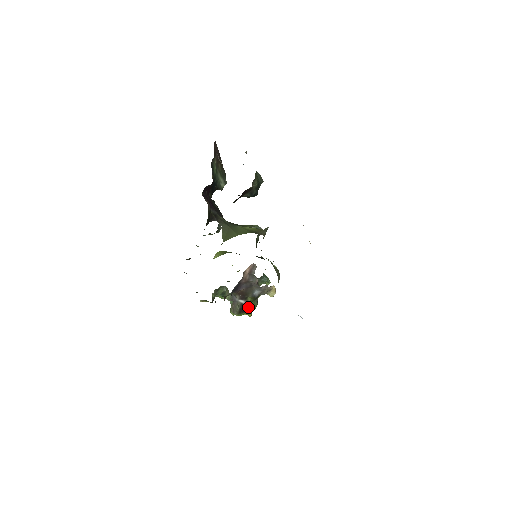
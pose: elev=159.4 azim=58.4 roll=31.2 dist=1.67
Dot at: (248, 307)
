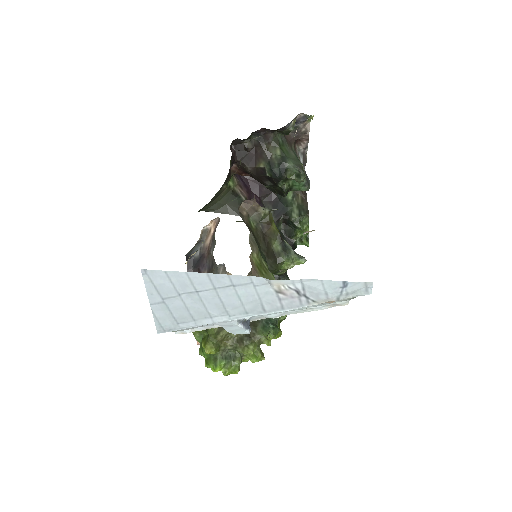
Dot at: occluded
